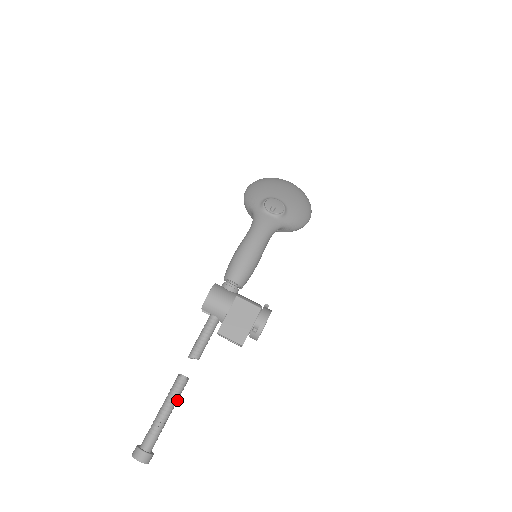
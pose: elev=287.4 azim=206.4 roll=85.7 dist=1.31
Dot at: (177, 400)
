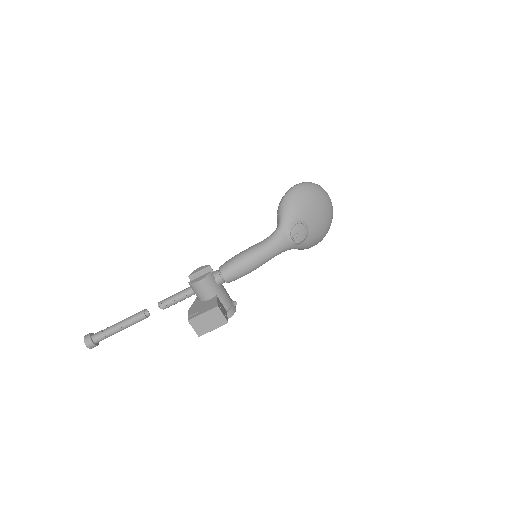
Dot at: (133, 324)
